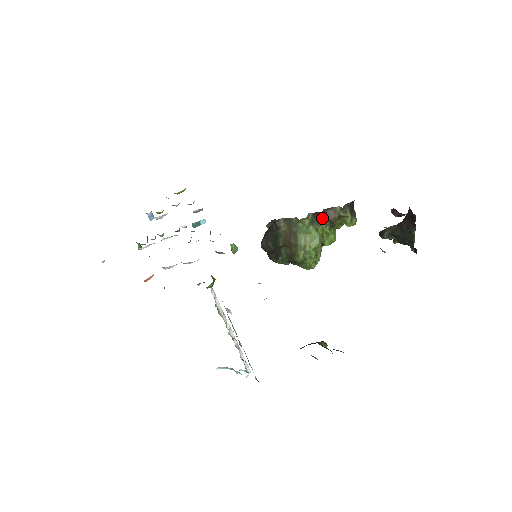
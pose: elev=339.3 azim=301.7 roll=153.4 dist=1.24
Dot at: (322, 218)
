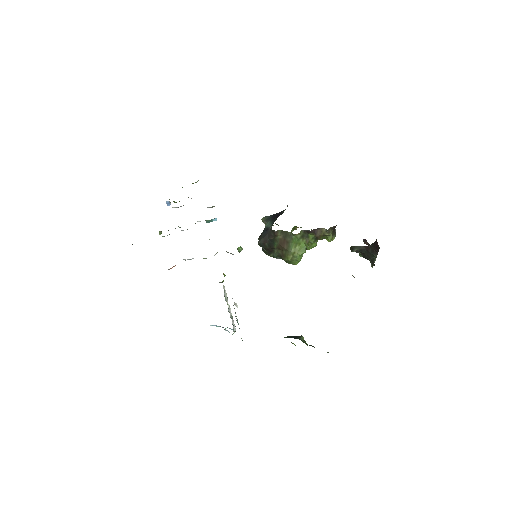
Dot at: (311, 234)
